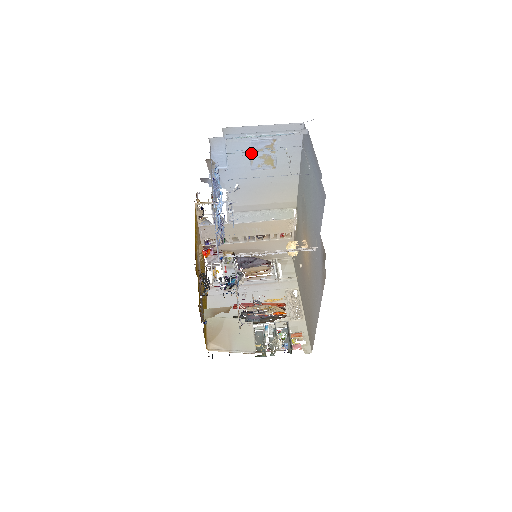
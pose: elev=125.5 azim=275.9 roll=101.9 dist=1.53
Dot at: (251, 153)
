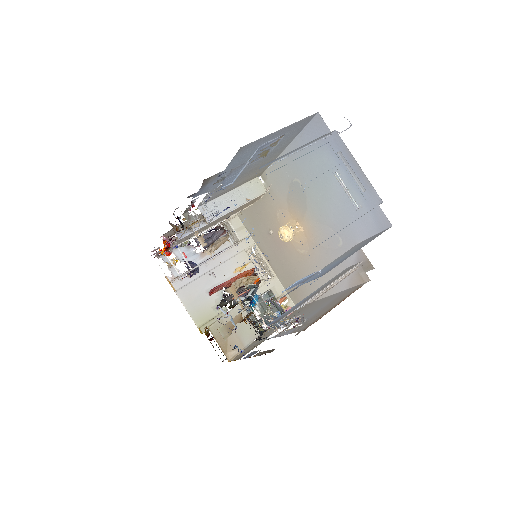
Dot at: (253, 155)
